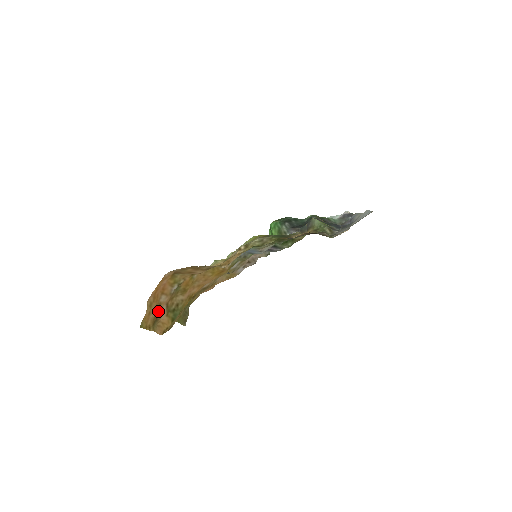
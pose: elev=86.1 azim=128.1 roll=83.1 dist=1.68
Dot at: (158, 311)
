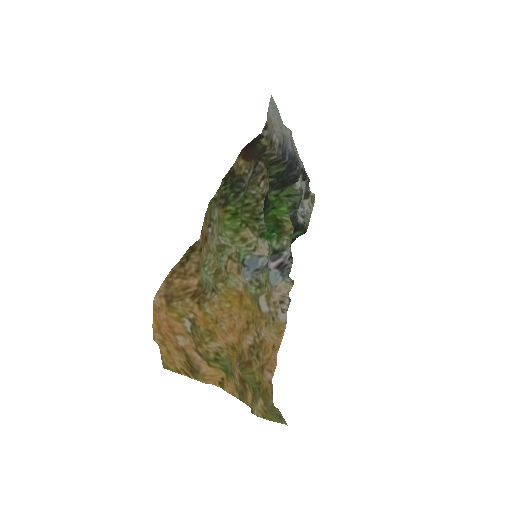
Dot at: (187, 358)
